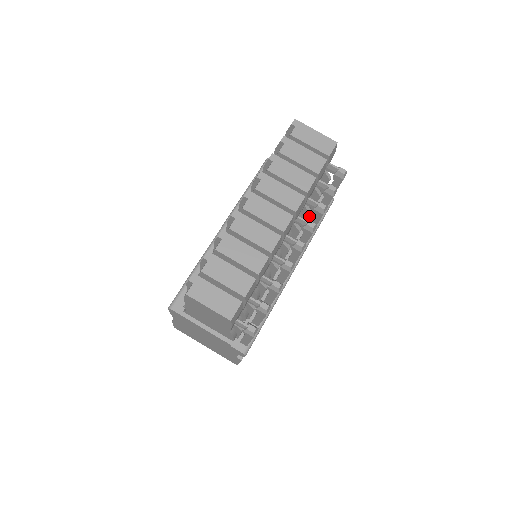
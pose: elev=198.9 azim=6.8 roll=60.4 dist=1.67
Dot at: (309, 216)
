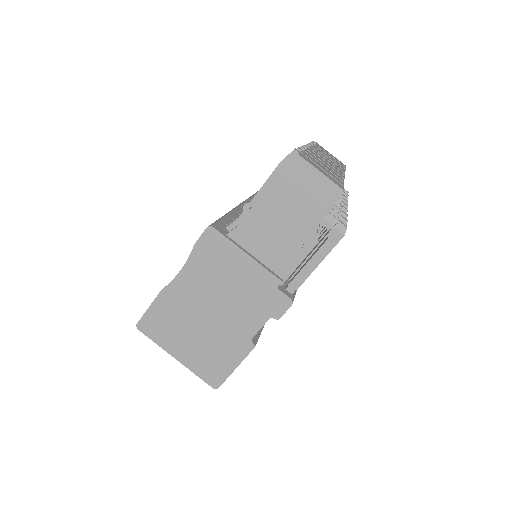
Dot at: occluded
